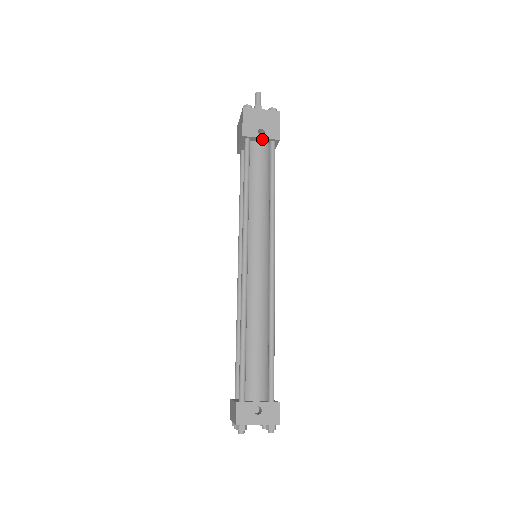
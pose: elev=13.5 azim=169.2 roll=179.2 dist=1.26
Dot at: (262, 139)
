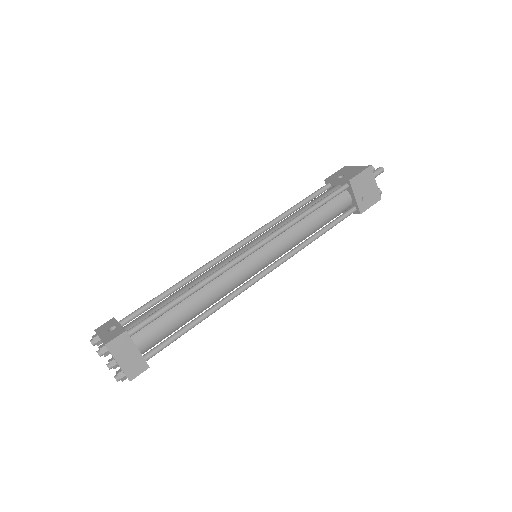
Dot at: (338, 182)
